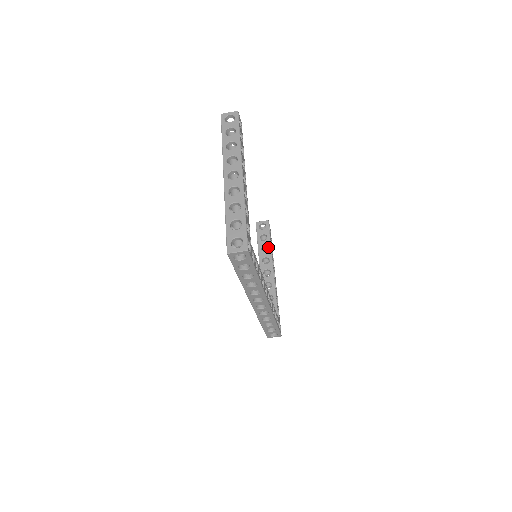
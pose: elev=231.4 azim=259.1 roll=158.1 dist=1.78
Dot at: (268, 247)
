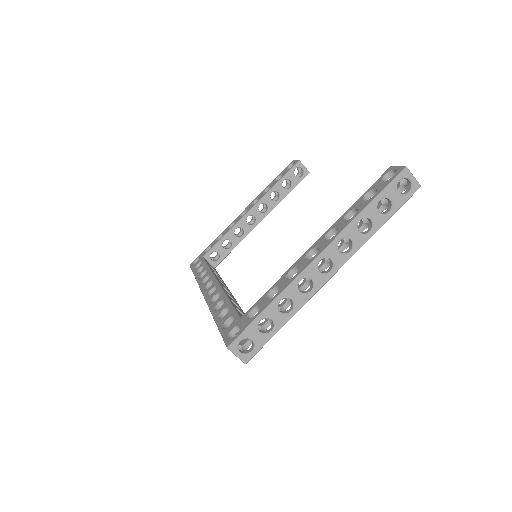
Dot at: (279, 198)
